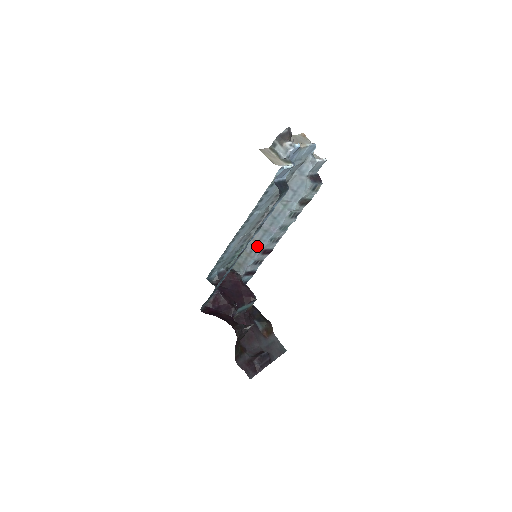
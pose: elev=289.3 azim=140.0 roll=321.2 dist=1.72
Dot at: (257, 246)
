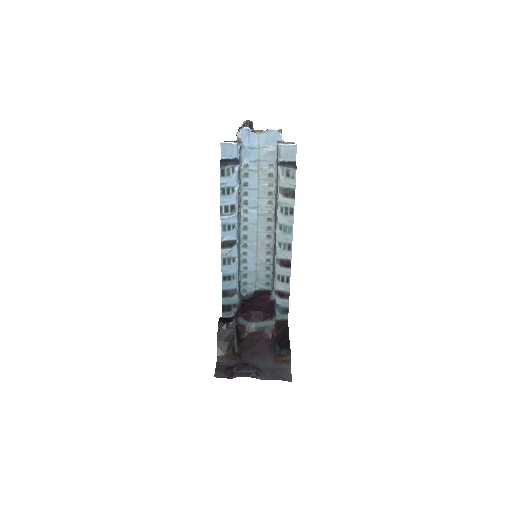
Dot at: occluded
